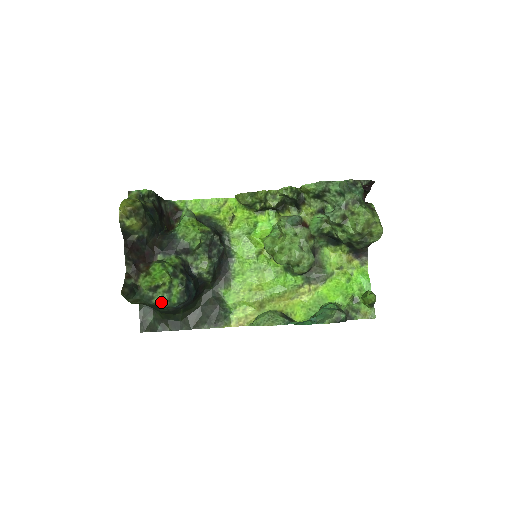
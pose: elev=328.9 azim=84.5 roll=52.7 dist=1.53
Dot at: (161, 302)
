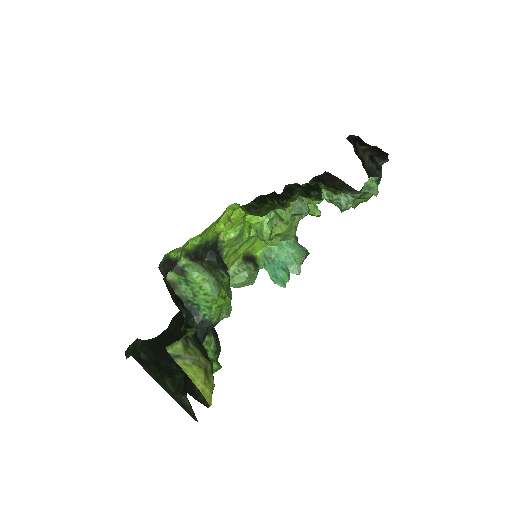
Dot at: occluded
